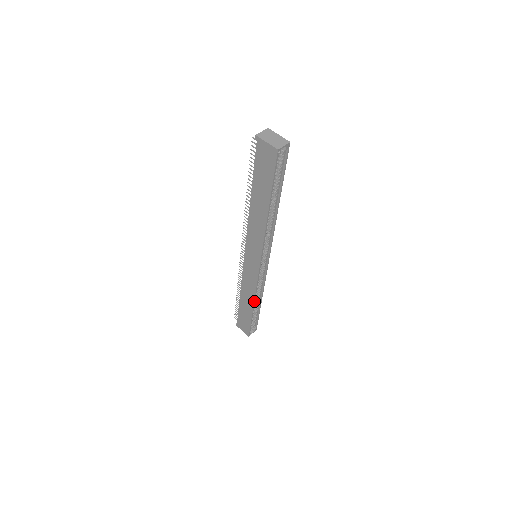
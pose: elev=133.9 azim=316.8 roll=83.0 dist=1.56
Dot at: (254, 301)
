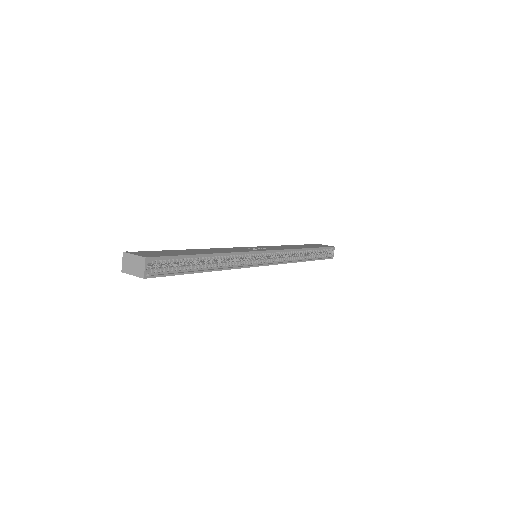
Dot at: occluded
